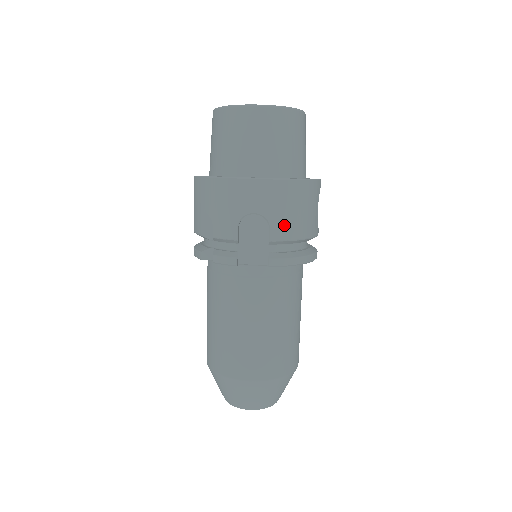
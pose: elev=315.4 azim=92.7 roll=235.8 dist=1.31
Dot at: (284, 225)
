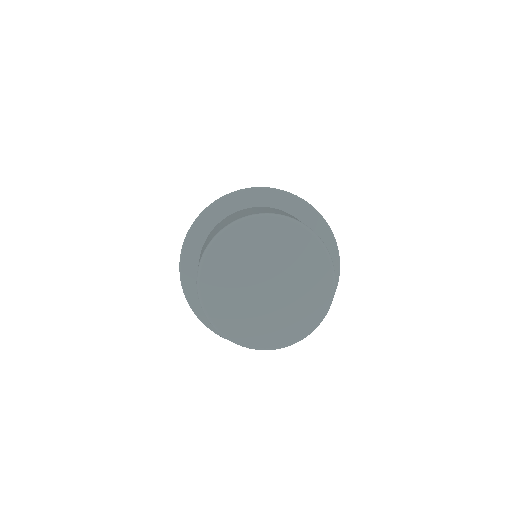
Dot at: occluded
